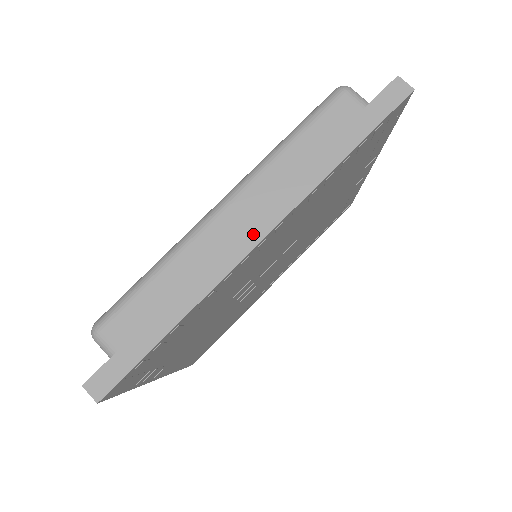
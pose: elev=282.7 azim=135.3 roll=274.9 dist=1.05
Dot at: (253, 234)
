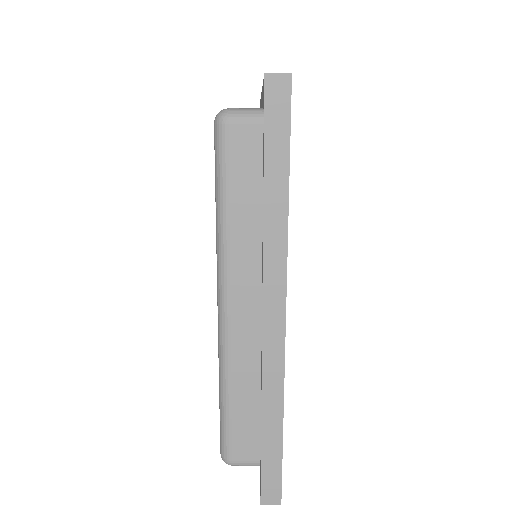
Dot at: (274, 320)
